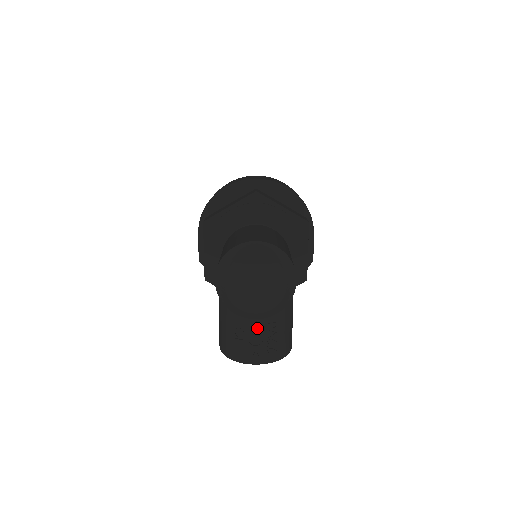
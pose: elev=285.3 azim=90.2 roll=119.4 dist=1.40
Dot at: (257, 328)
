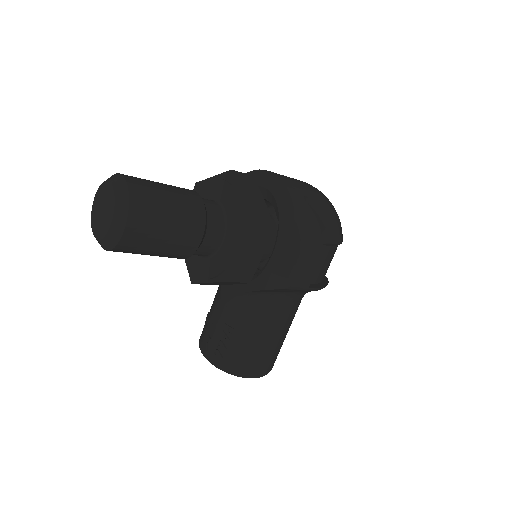
Dot at: (217, 321)
